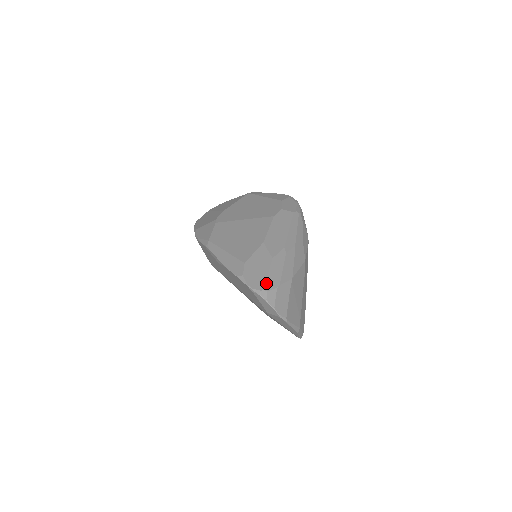
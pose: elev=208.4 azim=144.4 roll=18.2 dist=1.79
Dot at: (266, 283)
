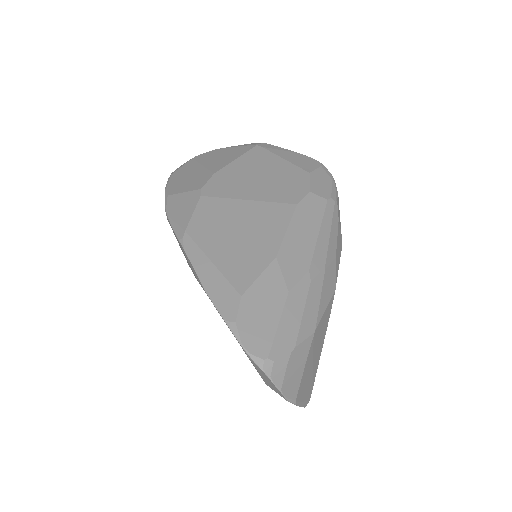
Dot at: (273, 344)
